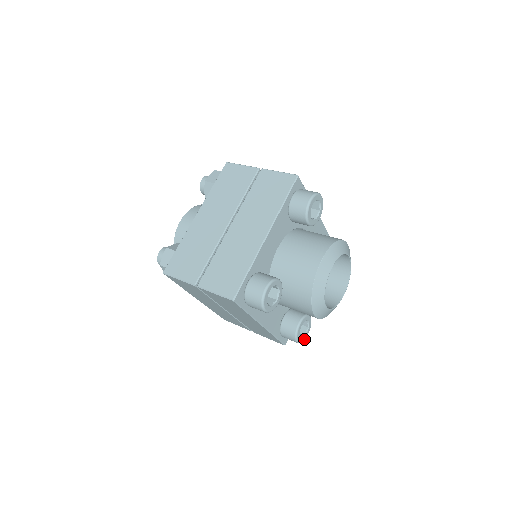
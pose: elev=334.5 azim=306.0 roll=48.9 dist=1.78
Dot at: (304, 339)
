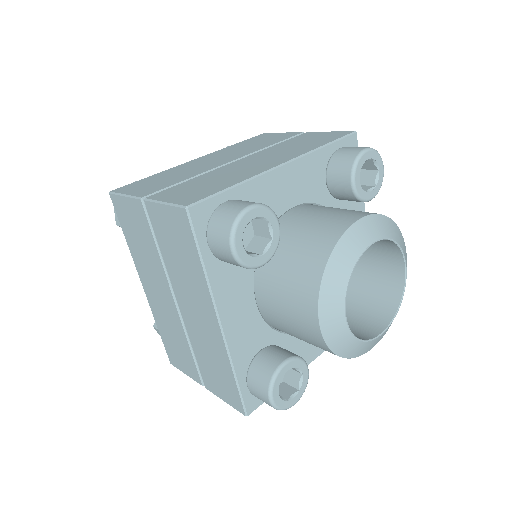
Dot at: (284, 407)
